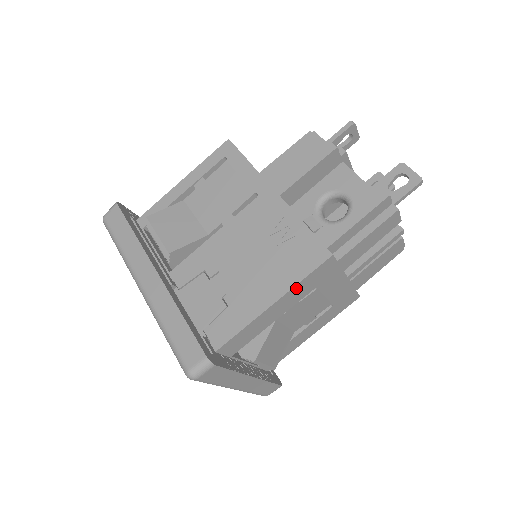
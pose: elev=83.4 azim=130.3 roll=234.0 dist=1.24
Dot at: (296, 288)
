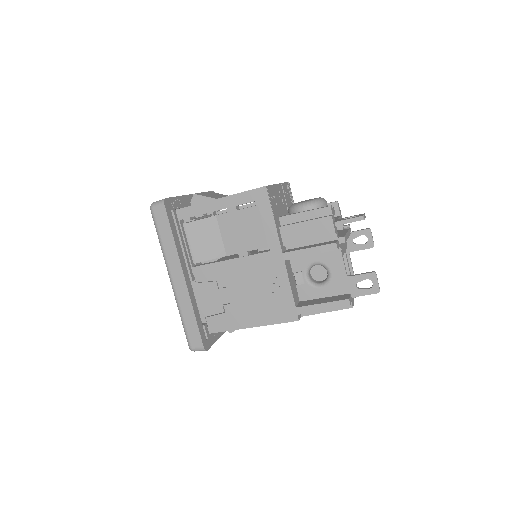
Dot at: (270, 324)
